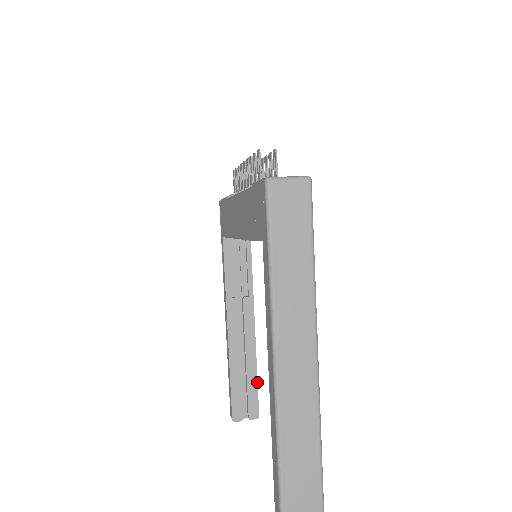
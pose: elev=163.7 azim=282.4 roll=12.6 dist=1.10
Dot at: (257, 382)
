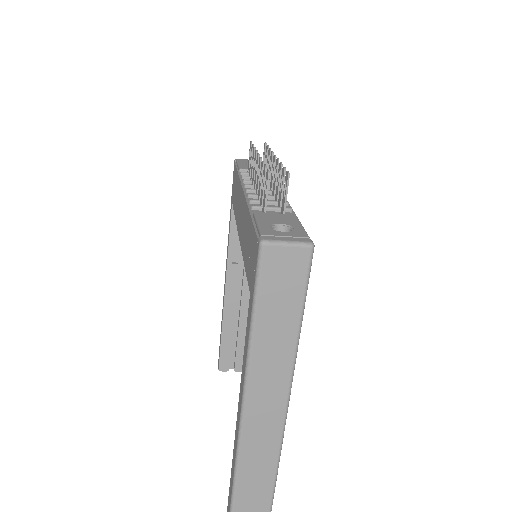
Dot at: occluded
